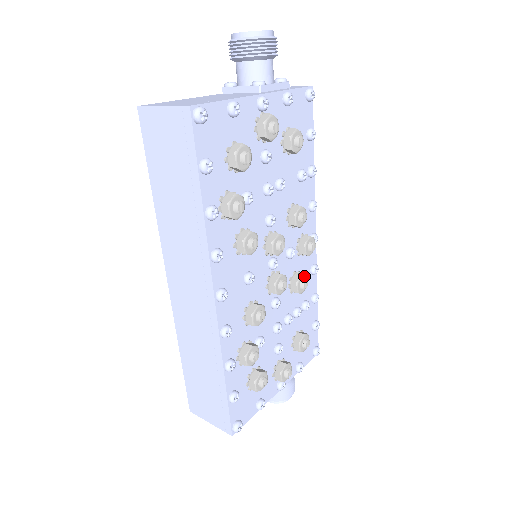
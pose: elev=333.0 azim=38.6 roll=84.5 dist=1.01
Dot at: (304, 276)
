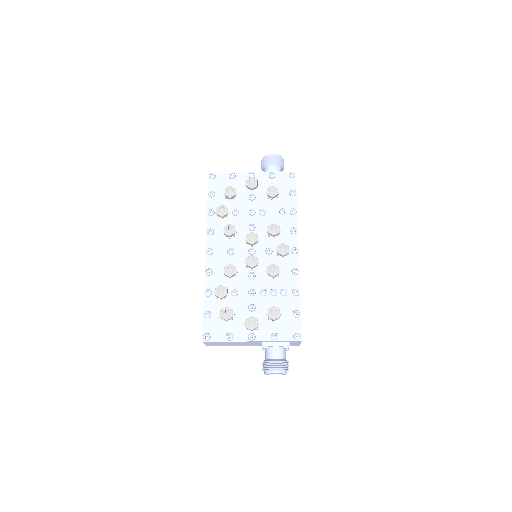
Dot at: (276, 265)
